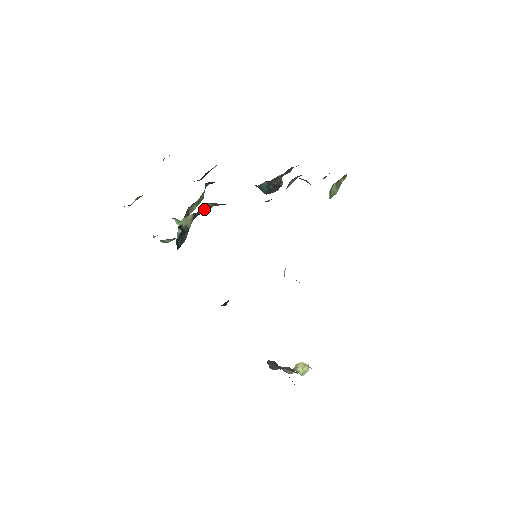
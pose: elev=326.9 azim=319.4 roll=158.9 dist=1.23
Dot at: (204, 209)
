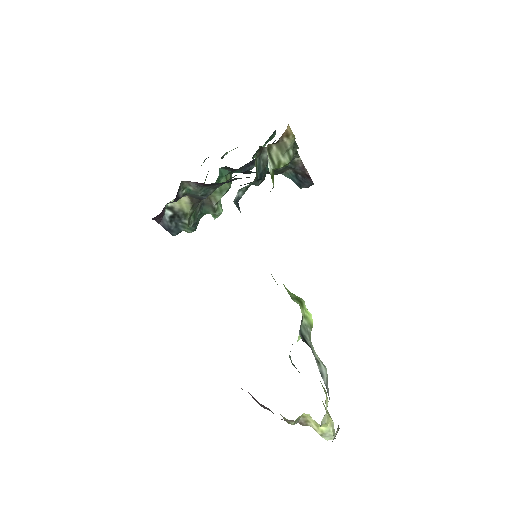
Dot at: (191, 190)
